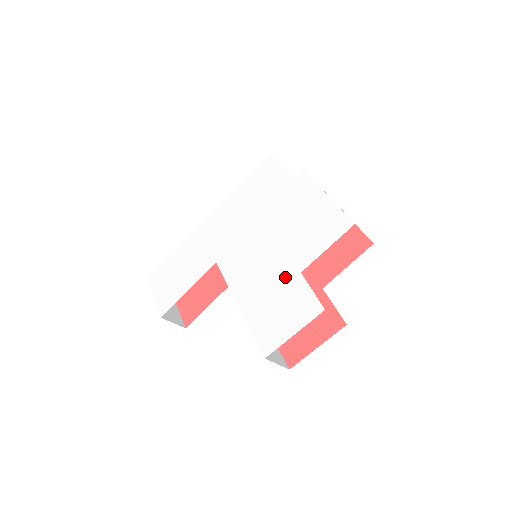
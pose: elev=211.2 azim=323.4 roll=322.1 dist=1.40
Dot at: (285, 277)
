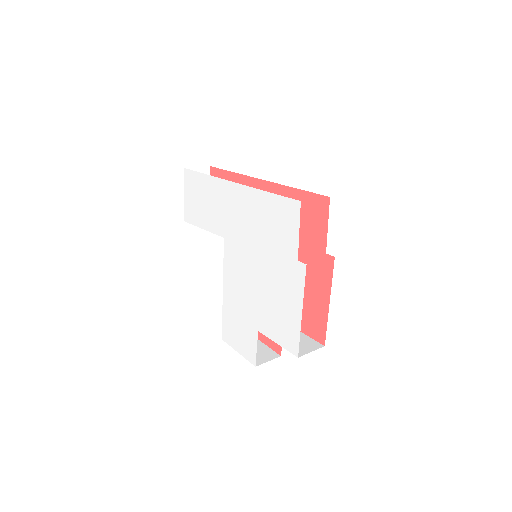
Dot at: (250, 319)
